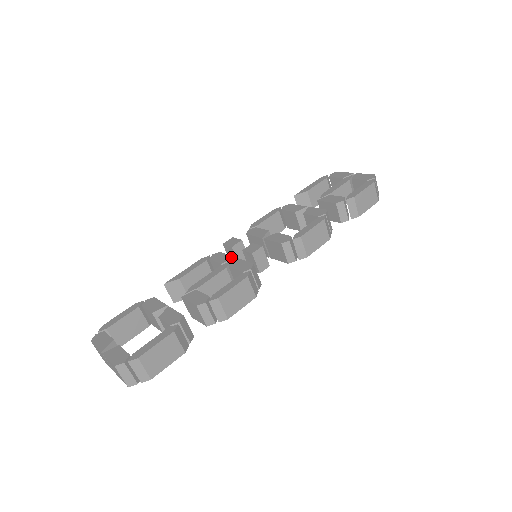
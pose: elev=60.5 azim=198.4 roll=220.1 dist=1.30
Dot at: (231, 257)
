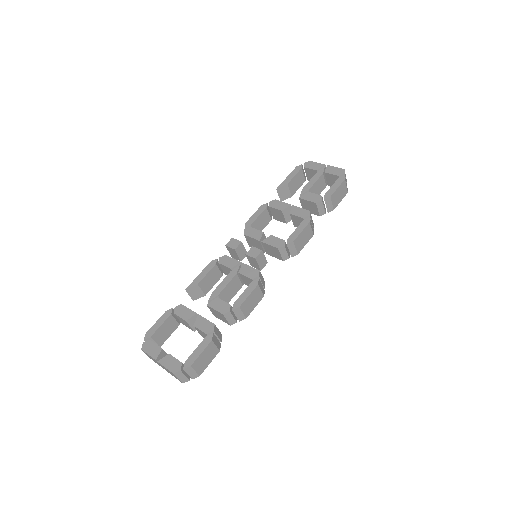
Dot at: (238, 262)
